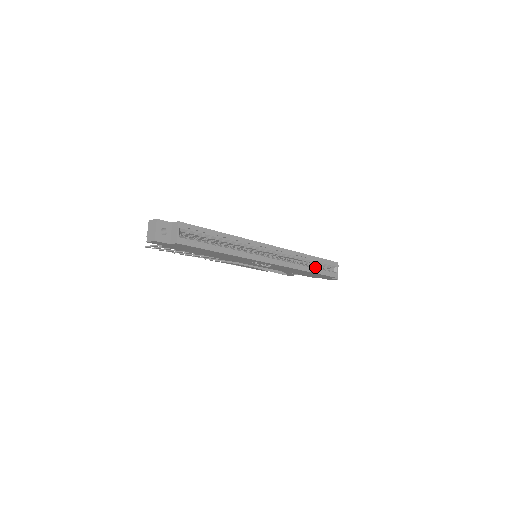
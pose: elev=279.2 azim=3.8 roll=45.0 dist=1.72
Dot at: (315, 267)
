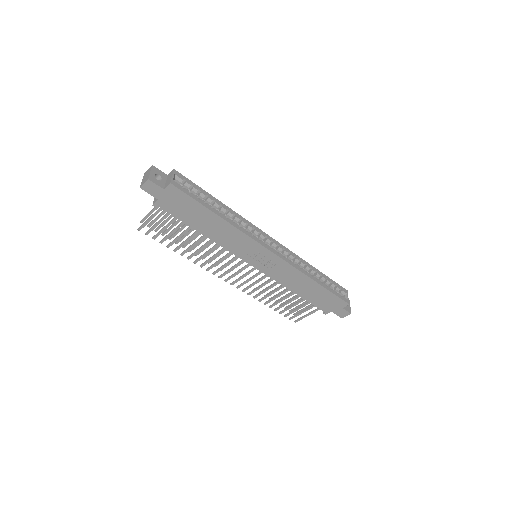
Dot at: (322, 282)
